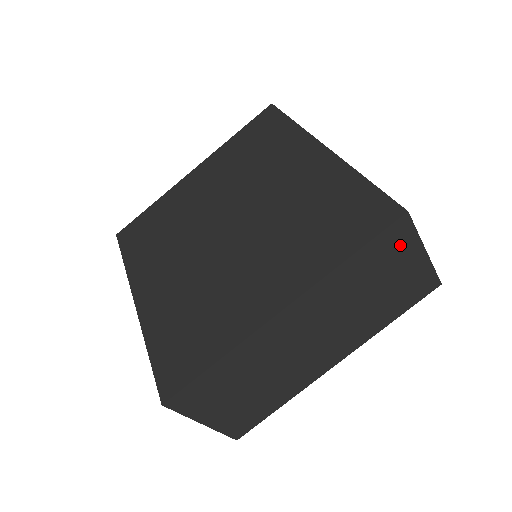
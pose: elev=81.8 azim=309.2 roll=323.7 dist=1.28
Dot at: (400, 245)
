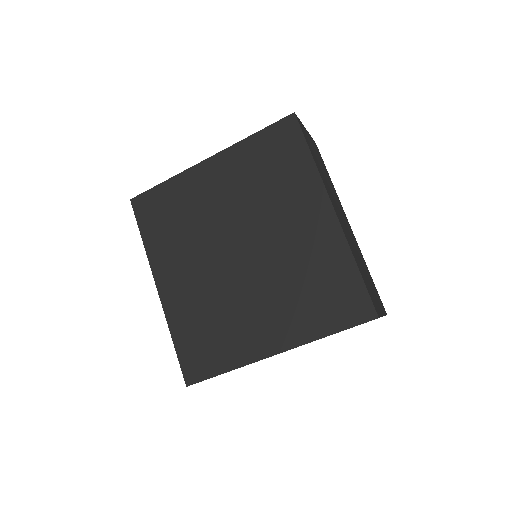
Dot at: occluded
